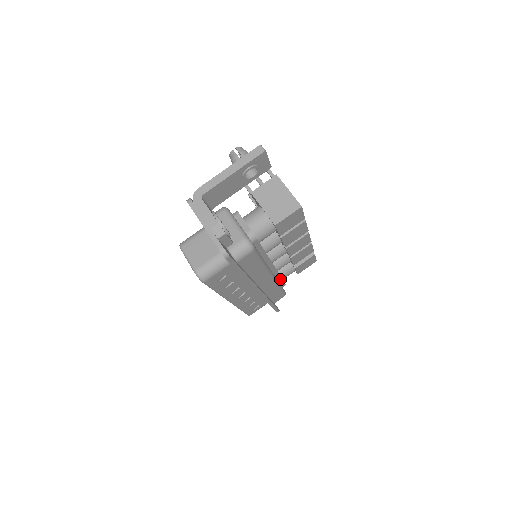
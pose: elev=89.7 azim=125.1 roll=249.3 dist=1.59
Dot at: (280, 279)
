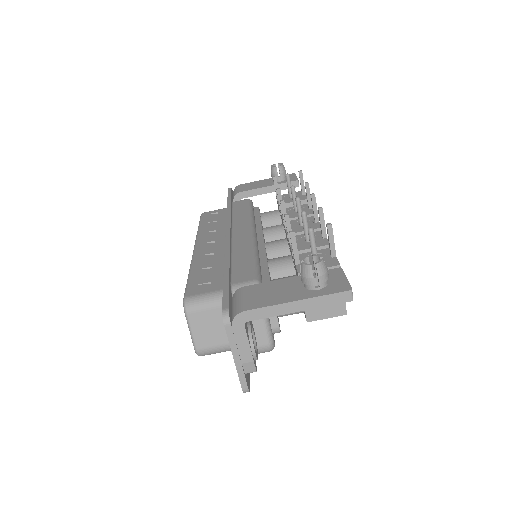
Dot at: occluded
